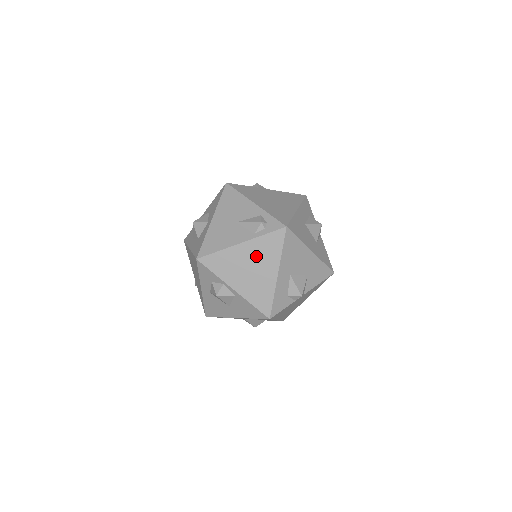
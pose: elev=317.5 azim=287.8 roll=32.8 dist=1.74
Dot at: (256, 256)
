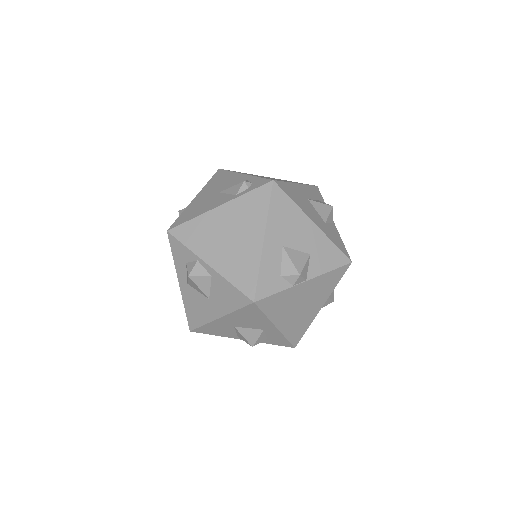
Dot at: (237, 220)
